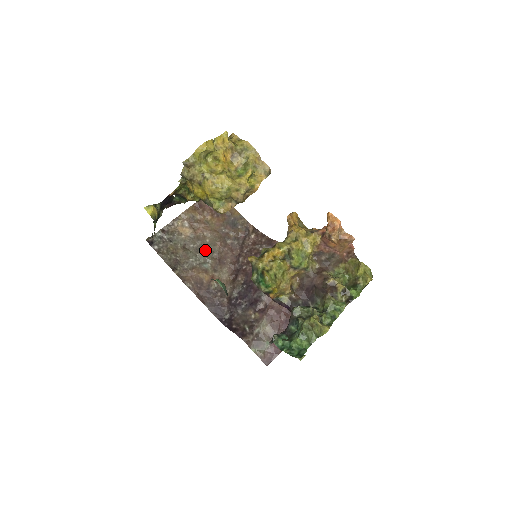
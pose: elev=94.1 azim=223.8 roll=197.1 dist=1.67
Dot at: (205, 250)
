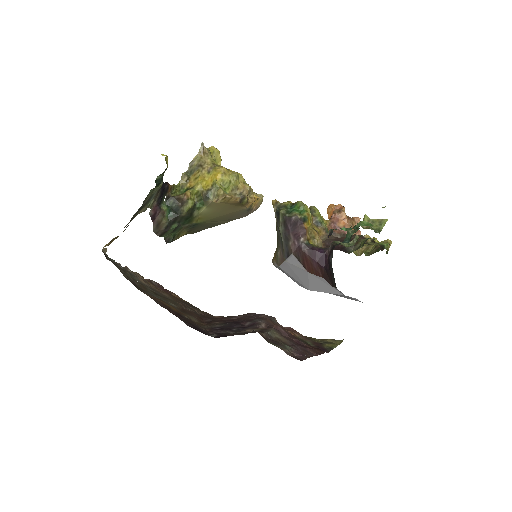
Dot at: (166, 298)
